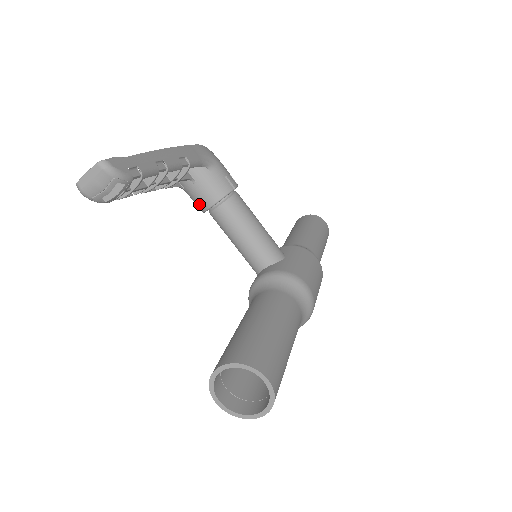
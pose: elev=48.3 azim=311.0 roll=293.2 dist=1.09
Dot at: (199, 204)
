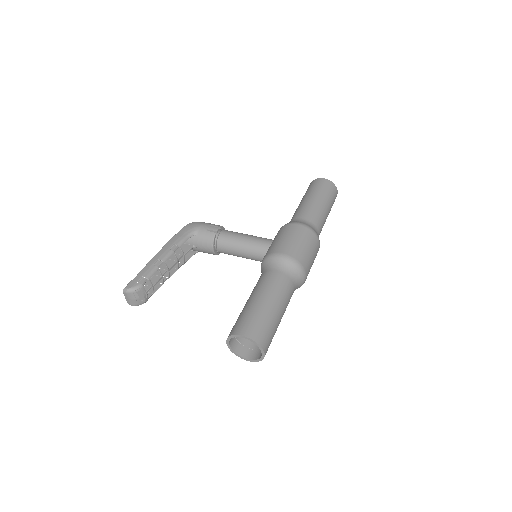
Dot at: occluded
